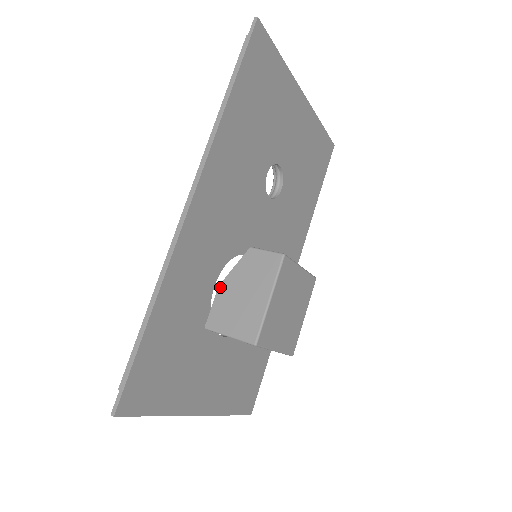
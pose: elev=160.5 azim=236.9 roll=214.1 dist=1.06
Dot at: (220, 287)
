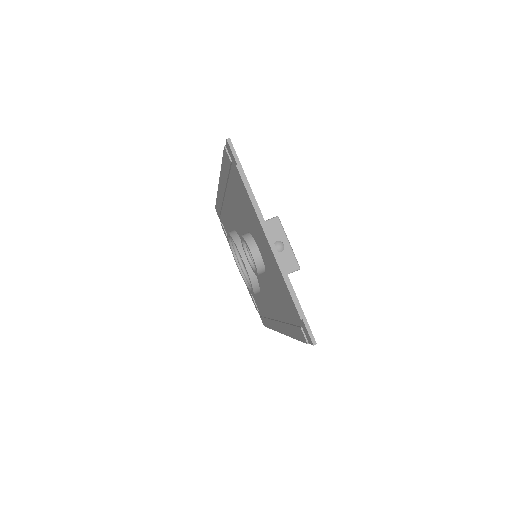
Dot at: occluded
